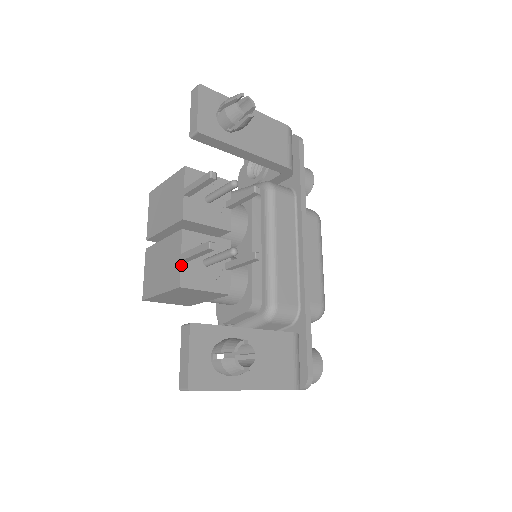
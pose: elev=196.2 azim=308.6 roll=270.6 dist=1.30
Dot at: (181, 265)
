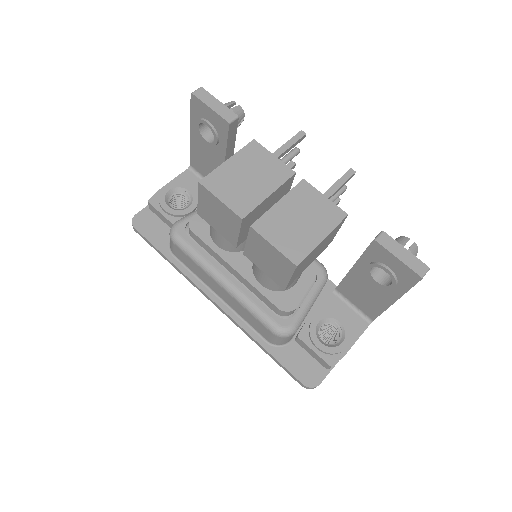
Dot at: (331, 201)
